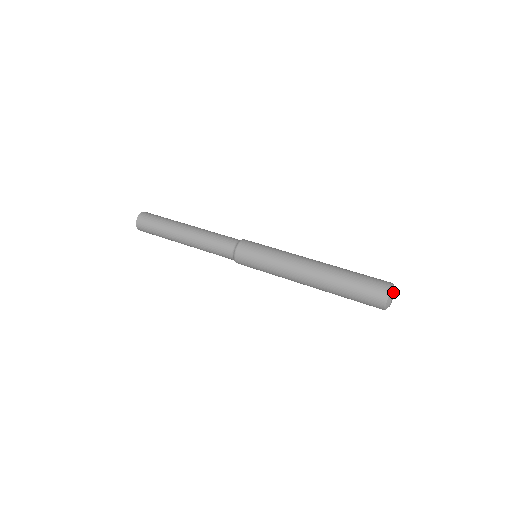
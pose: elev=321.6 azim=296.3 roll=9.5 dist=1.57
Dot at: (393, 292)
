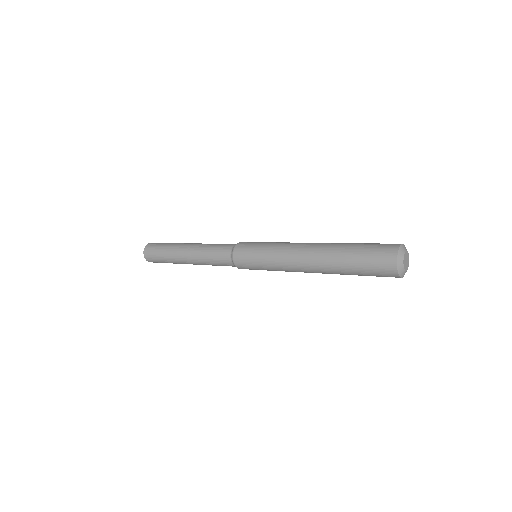
Dot at: (404, 252)
